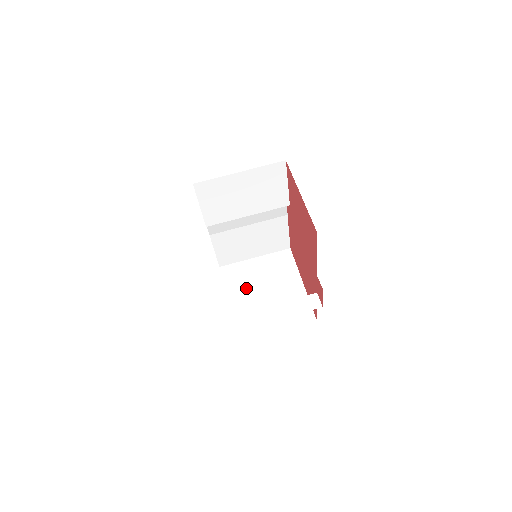
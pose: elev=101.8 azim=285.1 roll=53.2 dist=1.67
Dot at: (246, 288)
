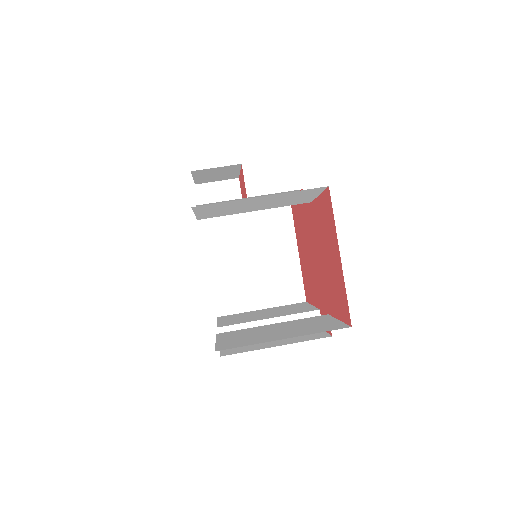
Dot at: (231, 249)
